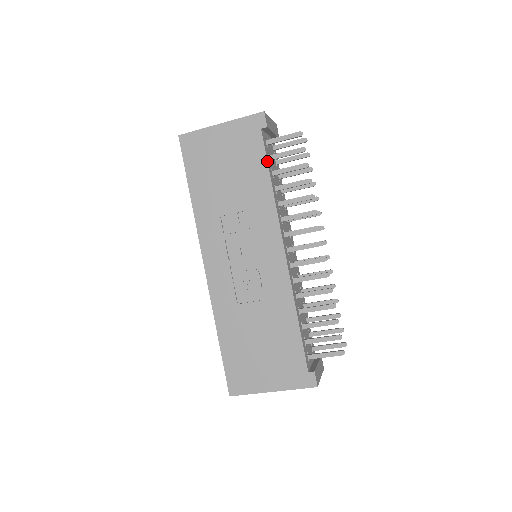
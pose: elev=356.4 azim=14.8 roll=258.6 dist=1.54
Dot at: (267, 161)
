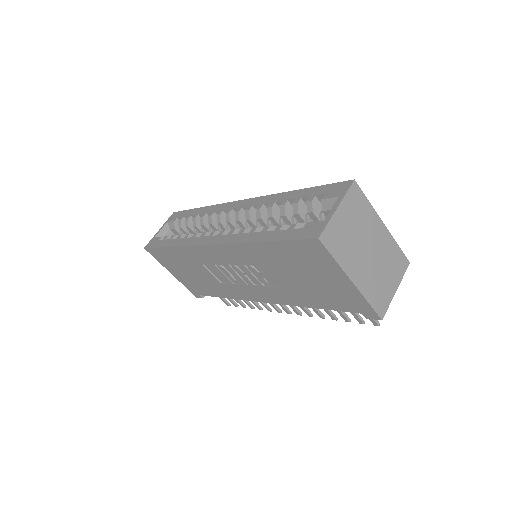
Dot at: occluded
